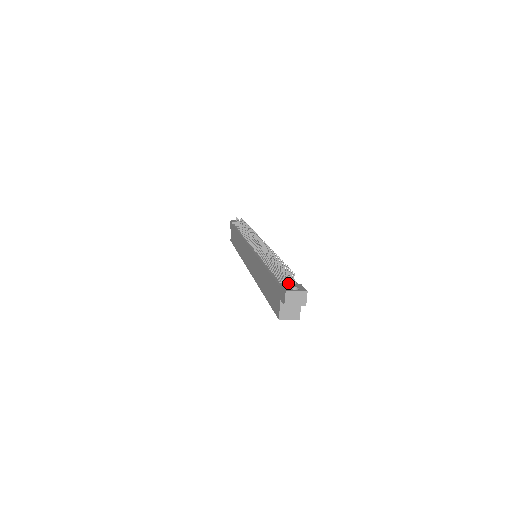
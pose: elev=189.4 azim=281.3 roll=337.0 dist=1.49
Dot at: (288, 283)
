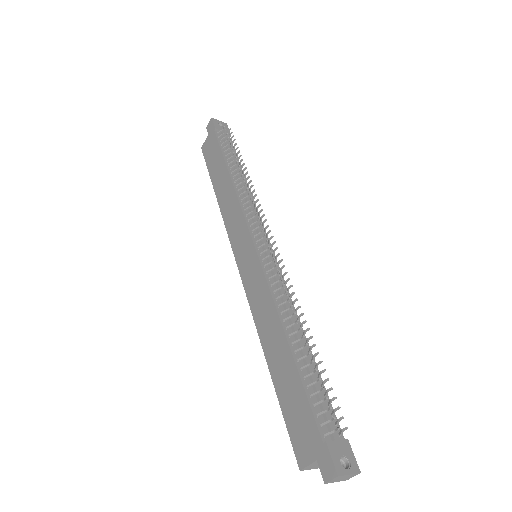
Dot at: (334, 439)
